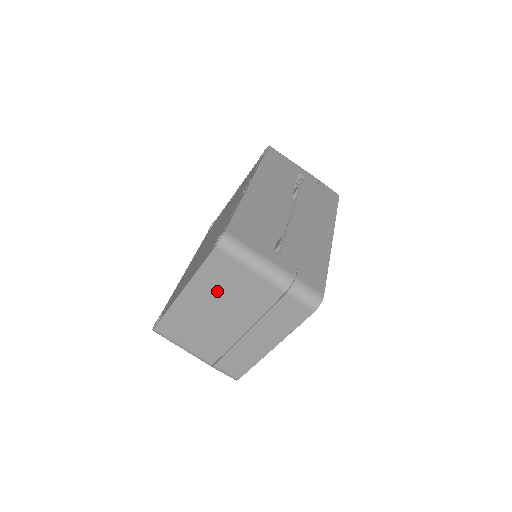
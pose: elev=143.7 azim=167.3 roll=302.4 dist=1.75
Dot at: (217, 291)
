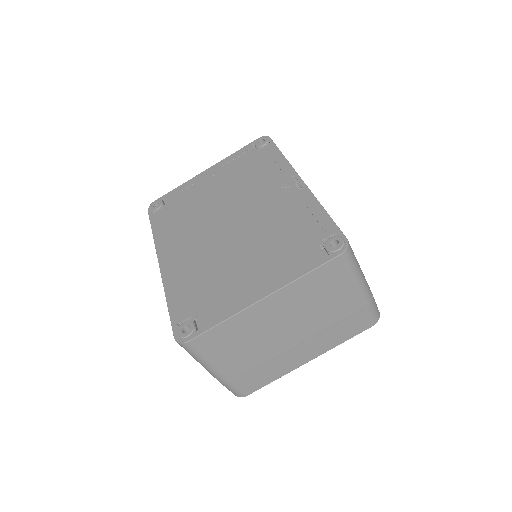
Dot at: (304, 301)
